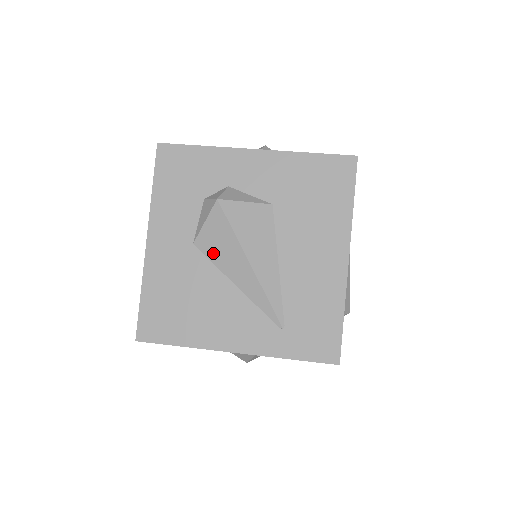
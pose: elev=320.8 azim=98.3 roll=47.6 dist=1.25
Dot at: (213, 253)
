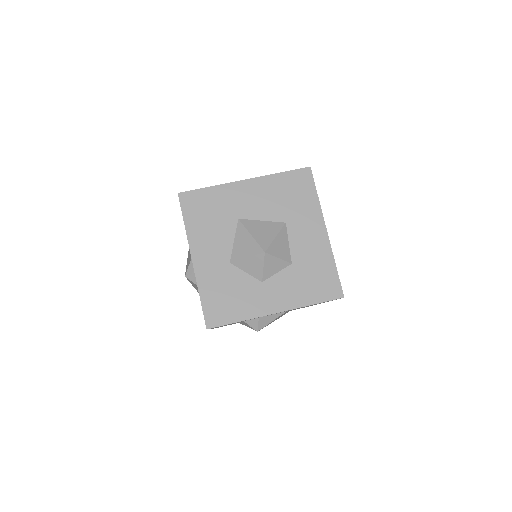
Dot at: occluded
